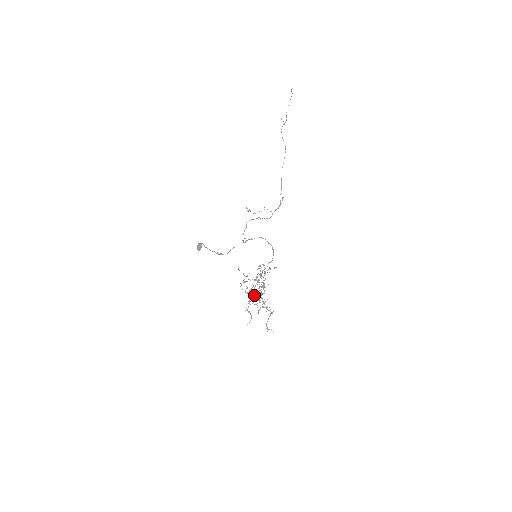
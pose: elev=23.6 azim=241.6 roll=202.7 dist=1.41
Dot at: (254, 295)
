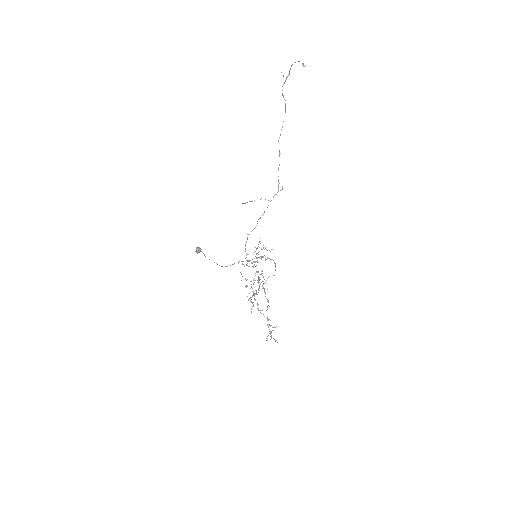
Dot at: occluded
